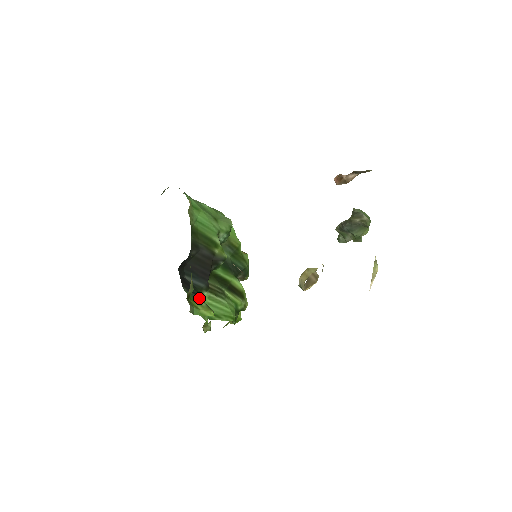
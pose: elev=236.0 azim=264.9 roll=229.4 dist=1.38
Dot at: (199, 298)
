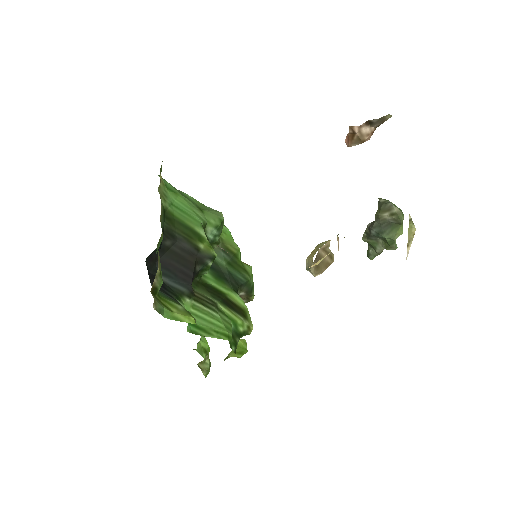
Dot at: (175, 300)
